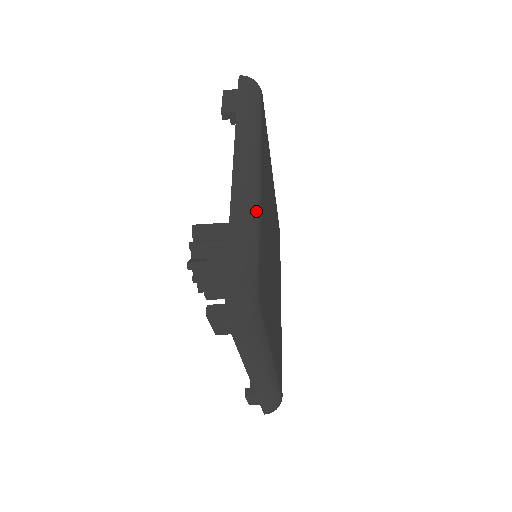
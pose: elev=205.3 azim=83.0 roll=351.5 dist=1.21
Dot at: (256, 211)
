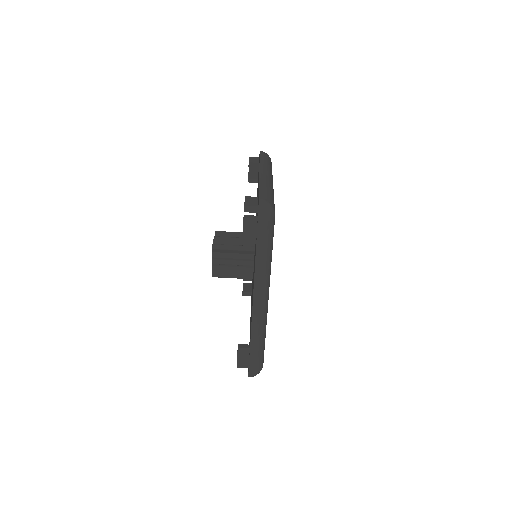
Dot at: (272, 189)
